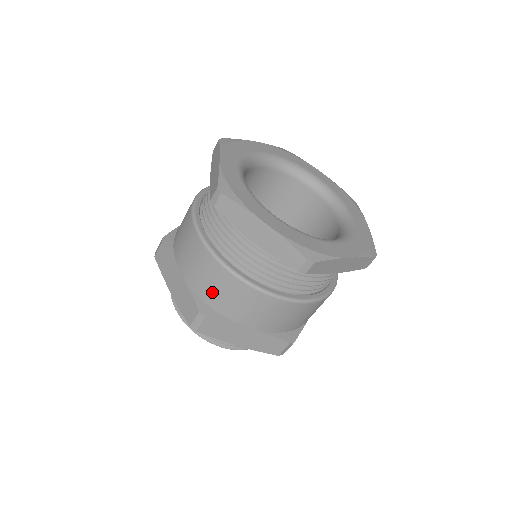
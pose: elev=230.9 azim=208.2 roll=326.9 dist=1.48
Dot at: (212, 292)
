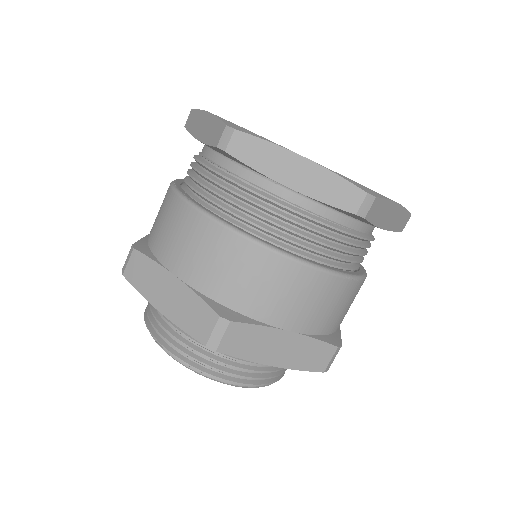
Dot at: (156, 226)
